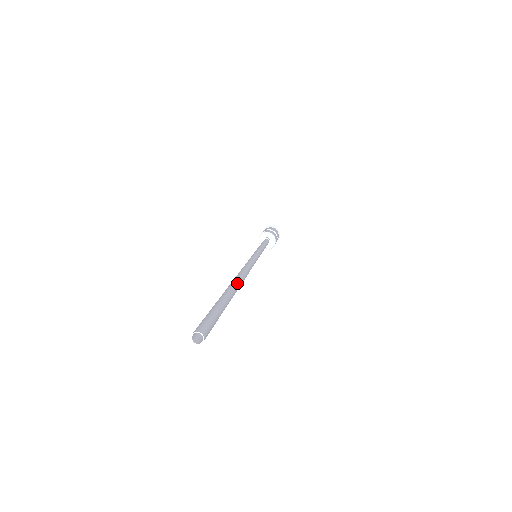
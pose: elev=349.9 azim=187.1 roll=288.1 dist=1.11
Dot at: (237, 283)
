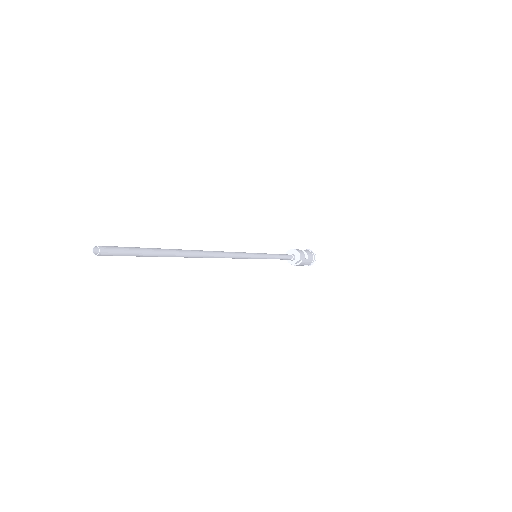
Dot at: (189, 250)
